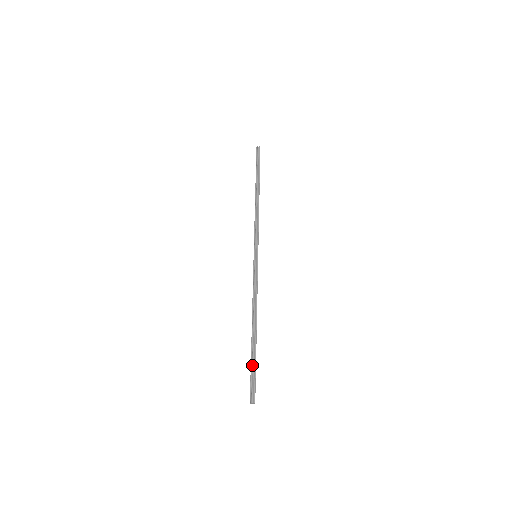
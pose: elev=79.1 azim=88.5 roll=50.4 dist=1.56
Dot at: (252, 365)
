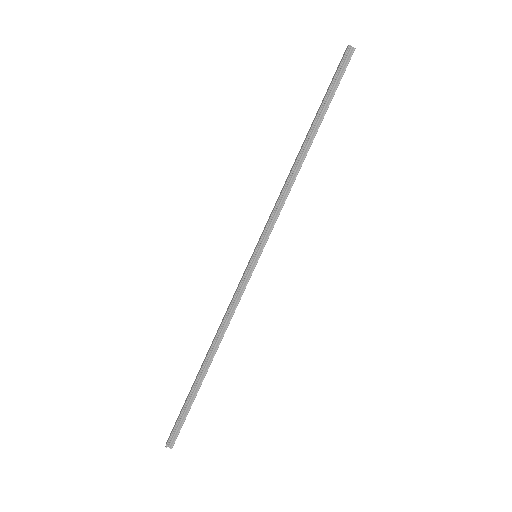
Dot at: (186, 406)
